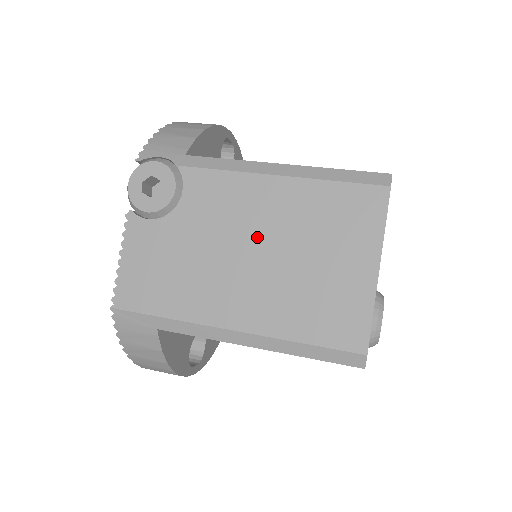
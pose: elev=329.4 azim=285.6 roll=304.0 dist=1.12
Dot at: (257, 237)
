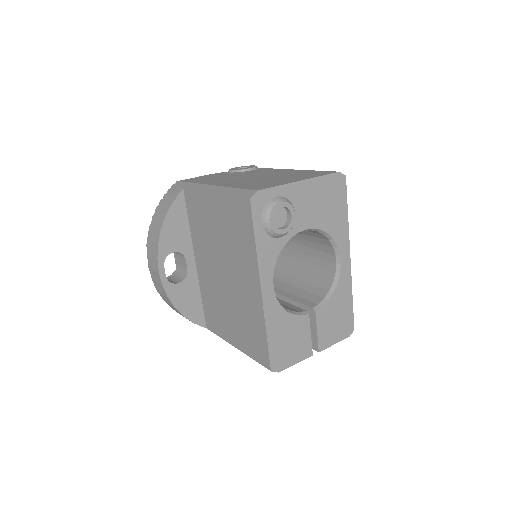
Dot at: (263, 175)
